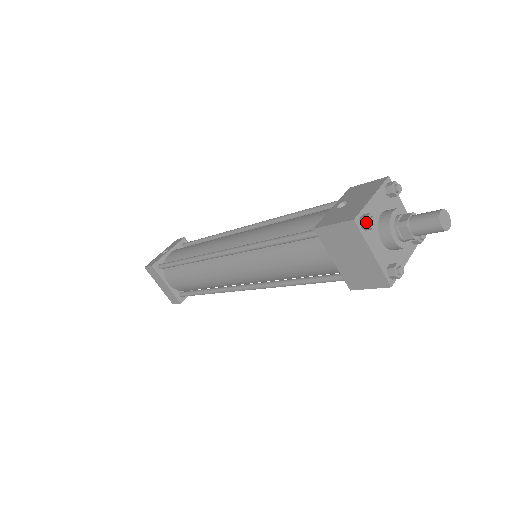
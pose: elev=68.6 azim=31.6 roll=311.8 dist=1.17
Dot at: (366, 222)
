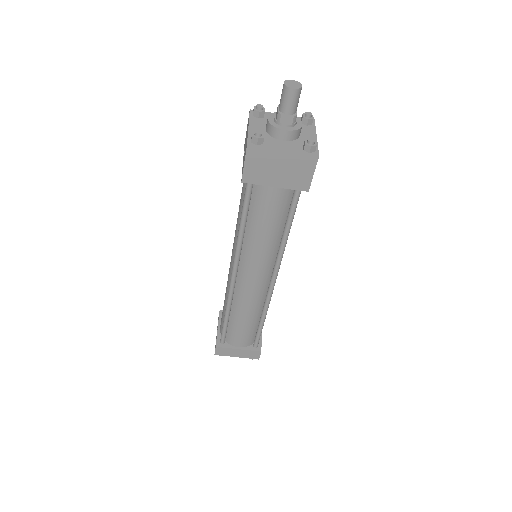
Dot at: (255, 138)
